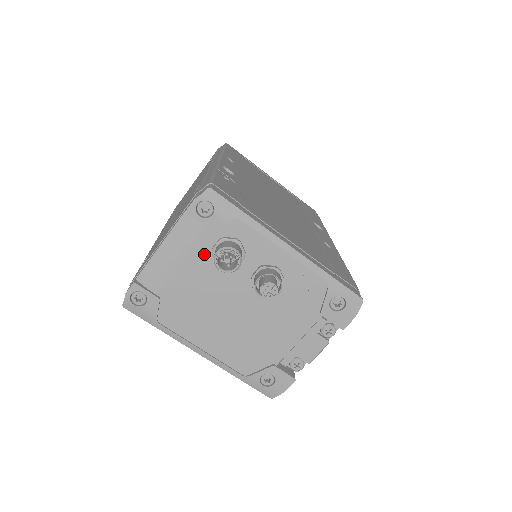
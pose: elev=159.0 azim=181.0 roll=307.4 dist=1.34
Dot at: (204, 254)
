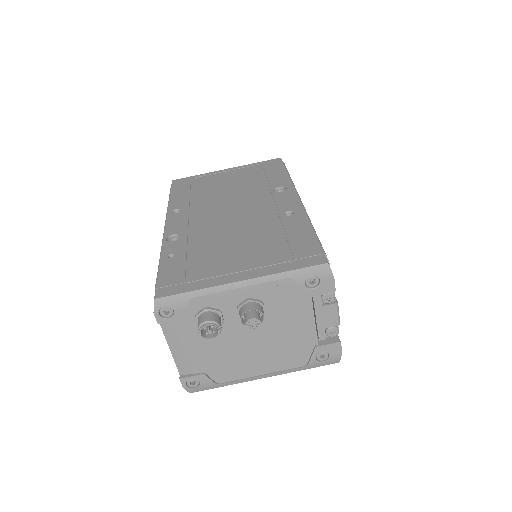
Dot at: (197, 332)
